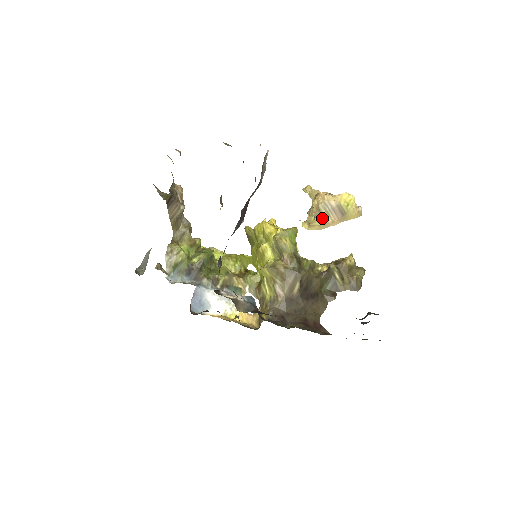
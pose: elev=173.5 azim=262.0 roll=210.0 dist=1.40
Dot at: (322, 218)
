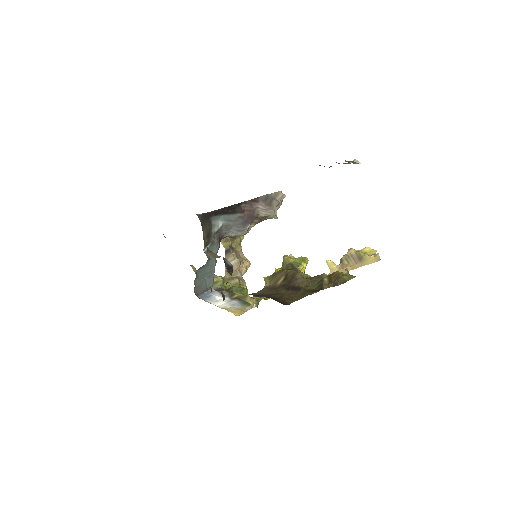
Dot at: (342, 265)
